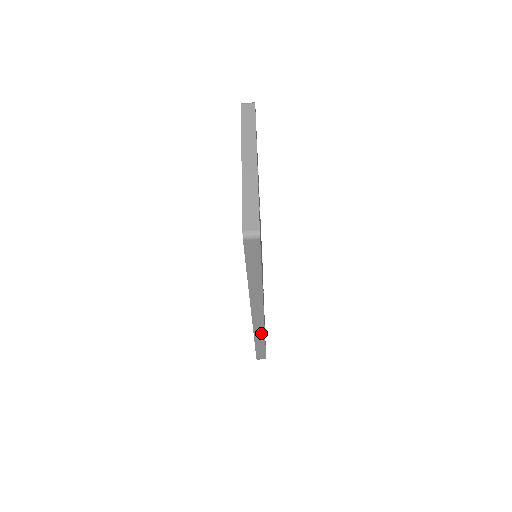
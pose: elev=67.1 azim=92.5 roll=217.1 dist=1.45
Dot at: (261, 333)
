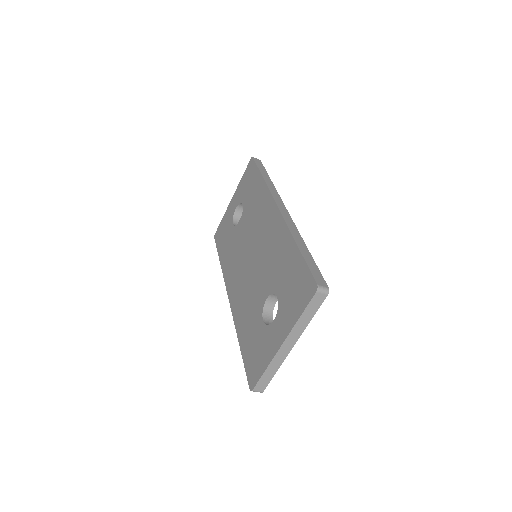
Dot at: occluded
